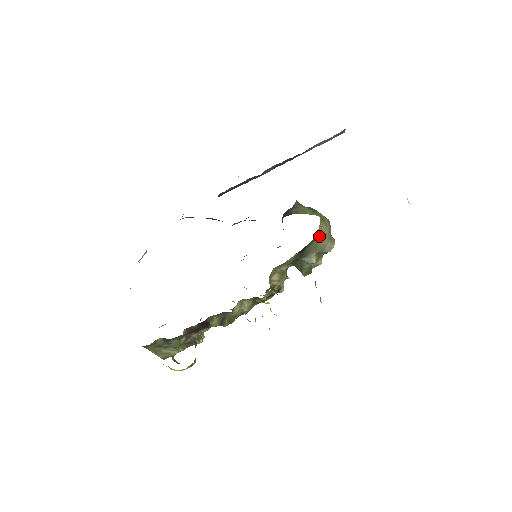
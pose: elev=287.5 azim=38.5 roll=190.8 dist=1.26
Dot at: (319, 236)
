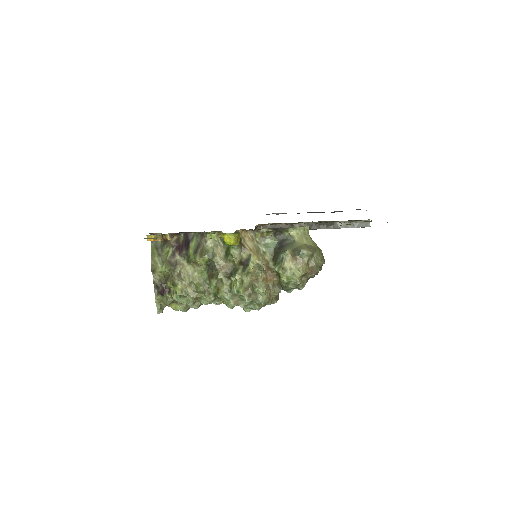
Dot at: (301, 242)
